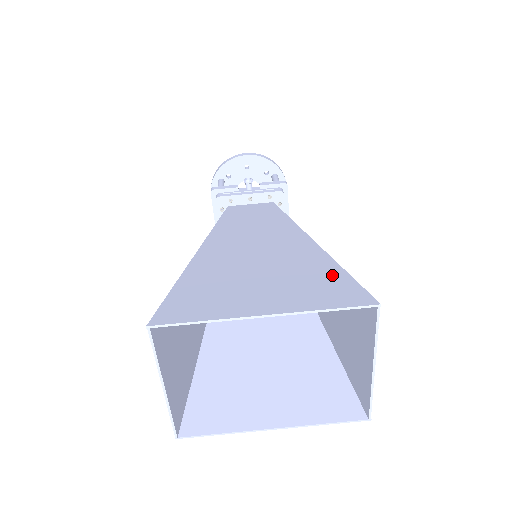
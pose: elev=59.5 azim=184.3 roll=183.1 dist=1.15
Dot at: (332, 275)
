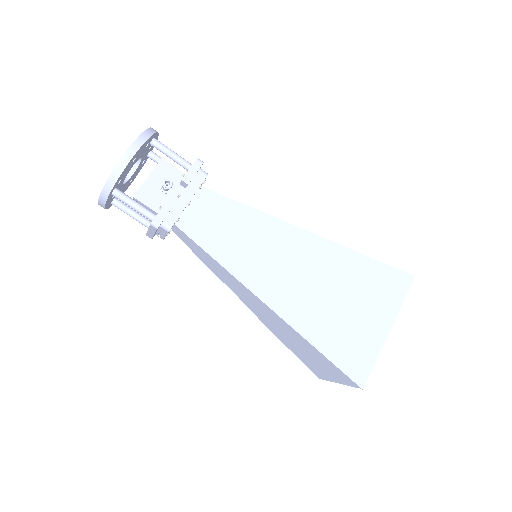
Dot at: (373, 269)
